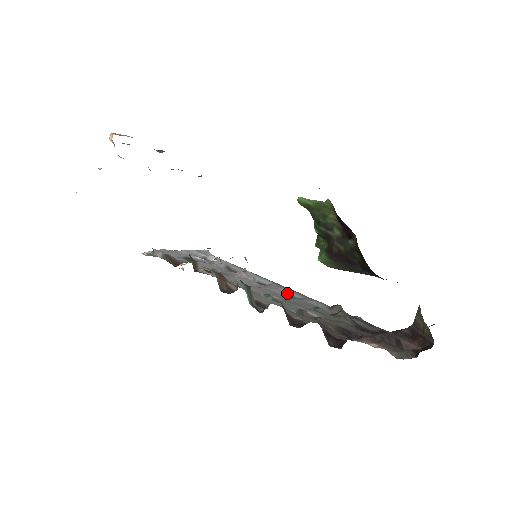
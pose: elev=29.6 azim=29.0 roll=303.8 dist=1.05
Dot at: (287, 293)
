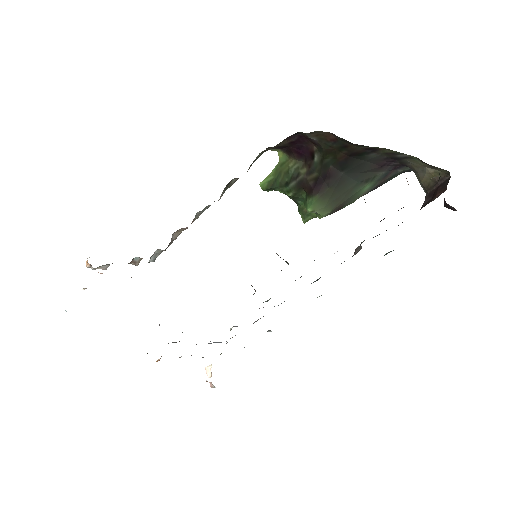
Dot at: occluded
